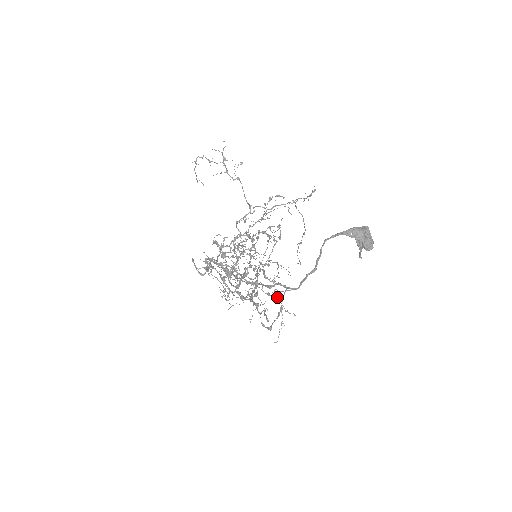
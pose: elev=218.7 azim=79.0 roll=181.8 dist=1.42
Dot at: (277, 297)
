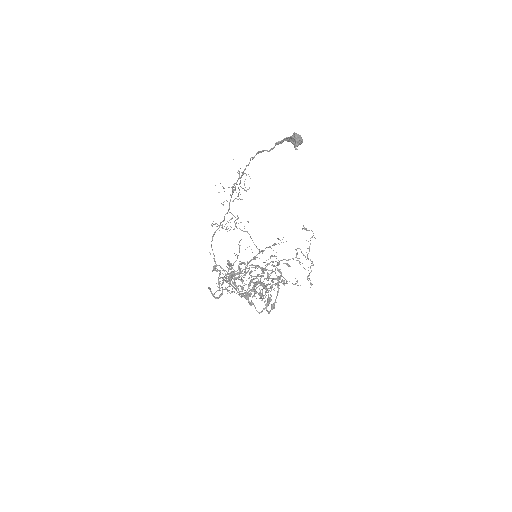
Dot at: (277, 279)
